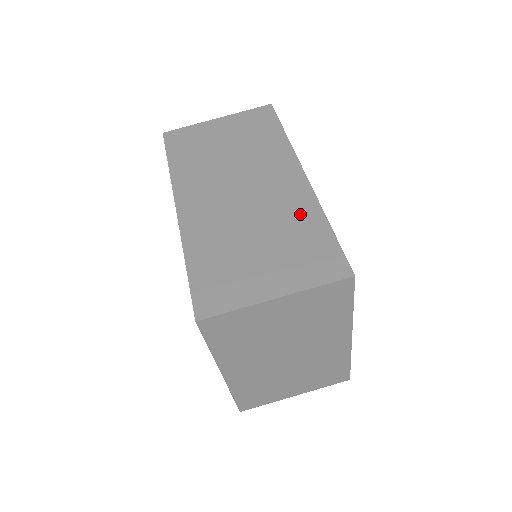
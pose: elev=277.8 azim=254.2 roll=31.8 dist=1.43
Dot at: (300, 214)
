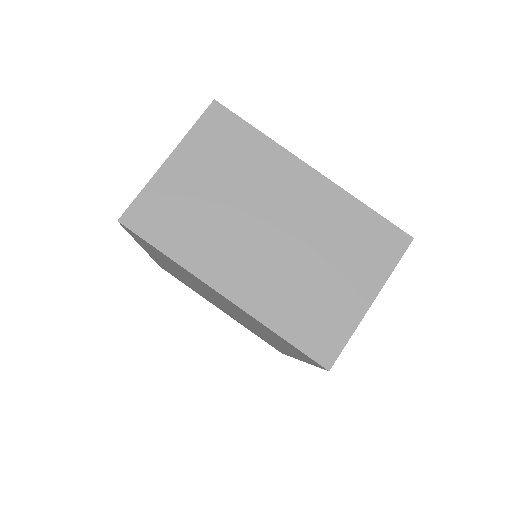
Dot at: occluded
